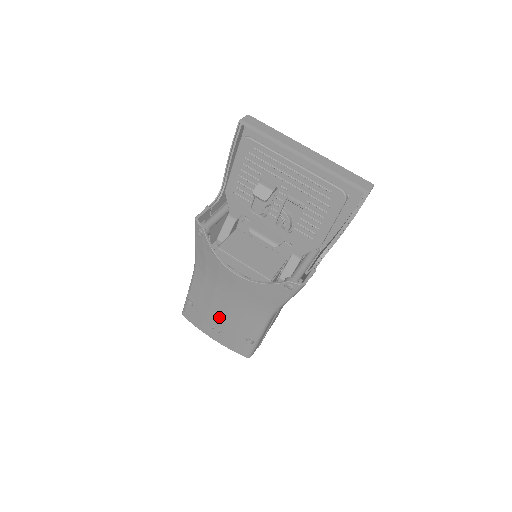
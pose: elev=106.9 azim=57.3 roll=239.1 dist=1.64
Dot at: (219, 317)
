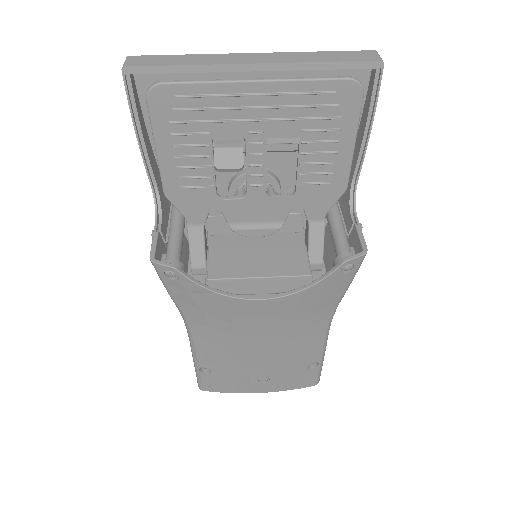
Dot at: (258, 365)
